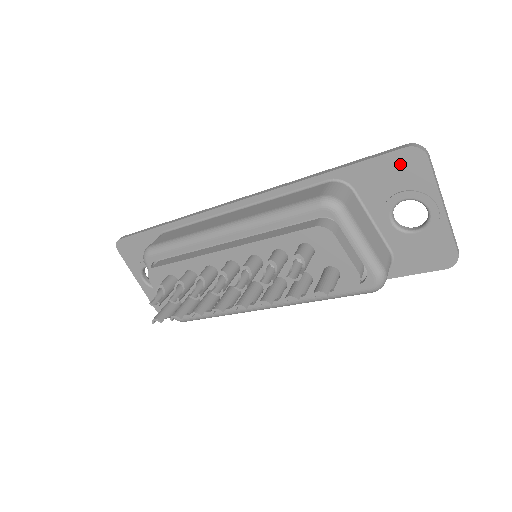
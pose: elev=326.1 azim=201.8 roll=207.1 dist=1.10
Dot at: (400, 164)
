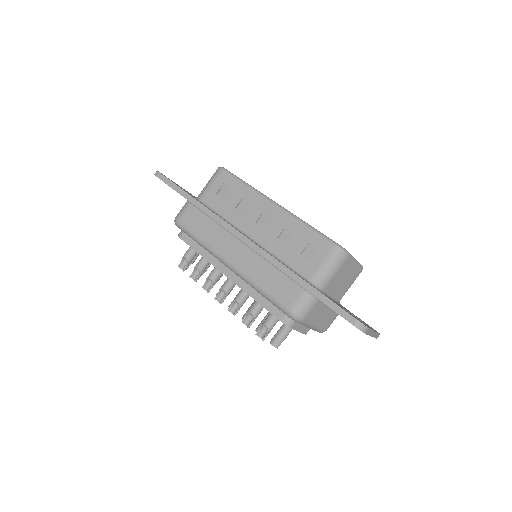
Dot at: occluded
